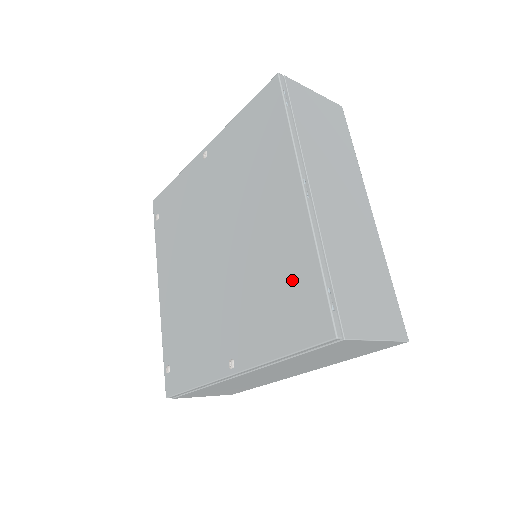
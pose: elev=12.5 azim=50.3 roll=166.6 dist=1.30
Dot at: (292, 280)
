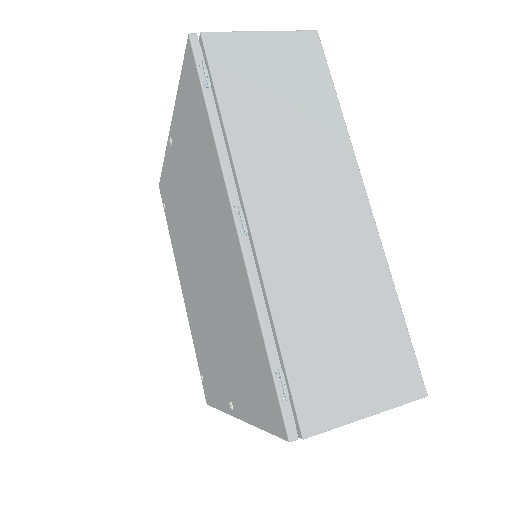
Dot at: (248, 342)
